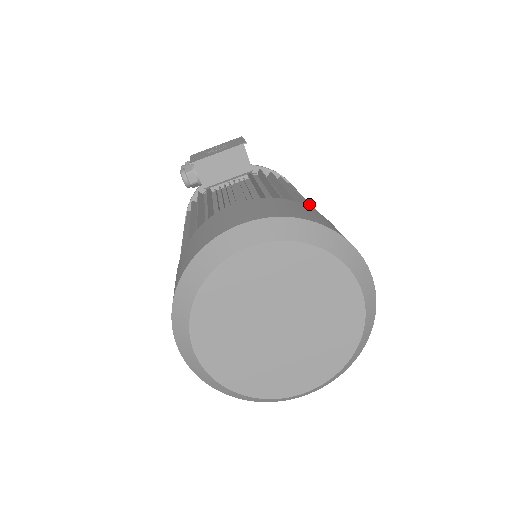
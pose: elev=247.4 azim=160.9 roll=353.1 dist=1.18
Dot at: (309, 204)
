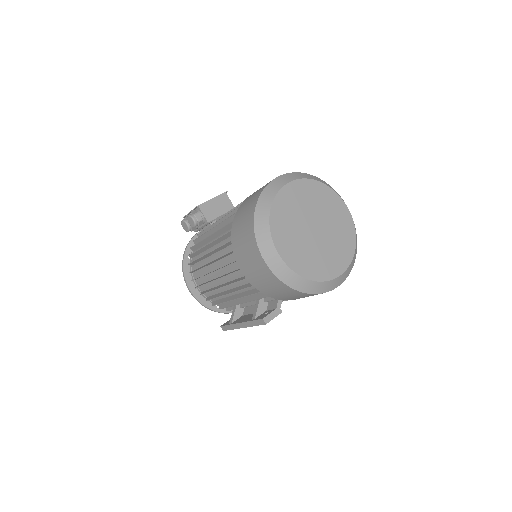
Dot at: occluded
